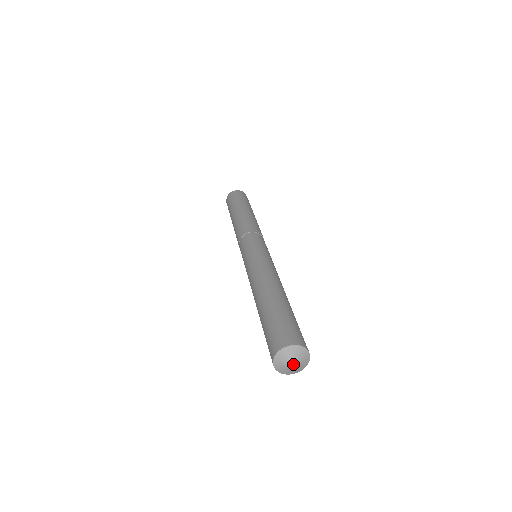
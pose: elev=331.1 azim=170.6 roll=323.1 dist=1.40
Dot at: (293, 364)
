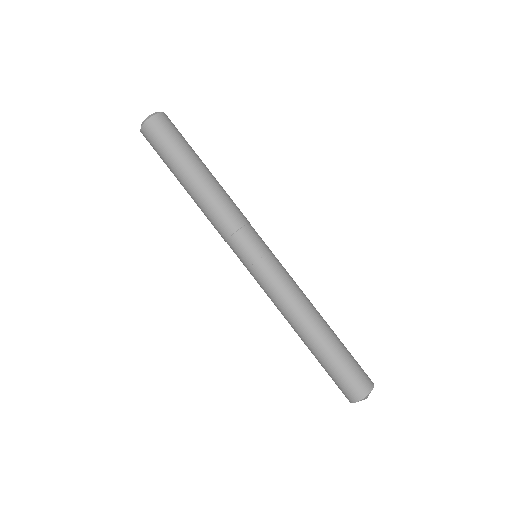
Dot at: occluded
